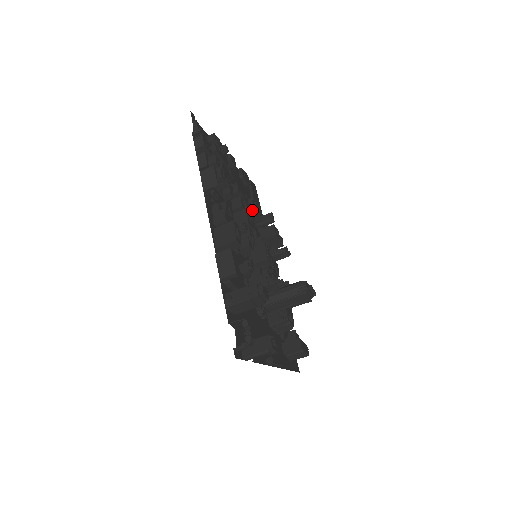
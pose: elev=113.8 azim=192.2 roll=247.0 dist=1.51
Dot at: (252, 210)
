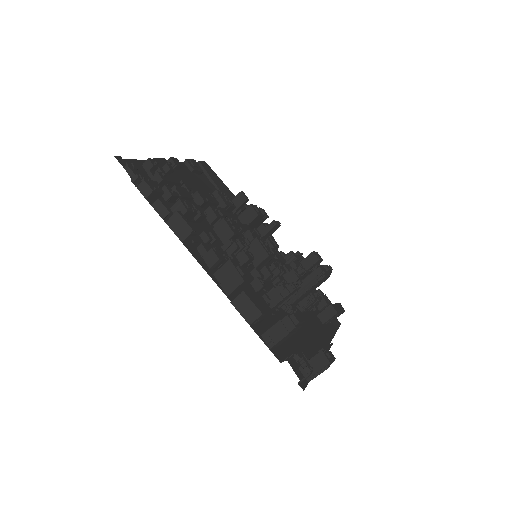
Dot at: (223, 204)
